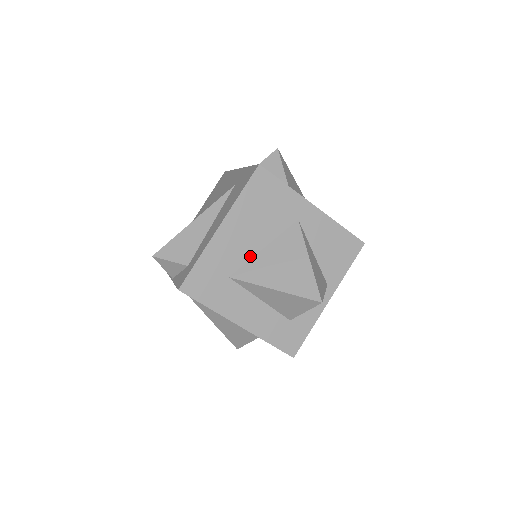
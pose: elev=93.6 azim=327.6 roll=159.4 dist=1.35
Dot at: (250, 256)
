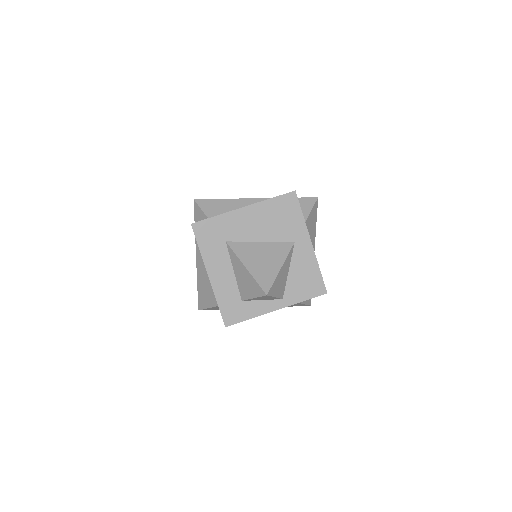
Dot at: (248, 240)
